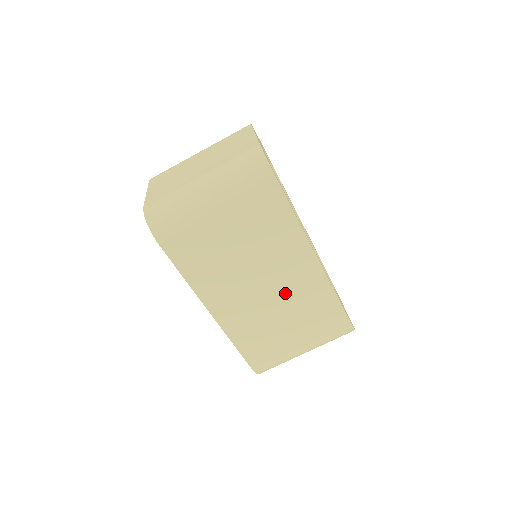
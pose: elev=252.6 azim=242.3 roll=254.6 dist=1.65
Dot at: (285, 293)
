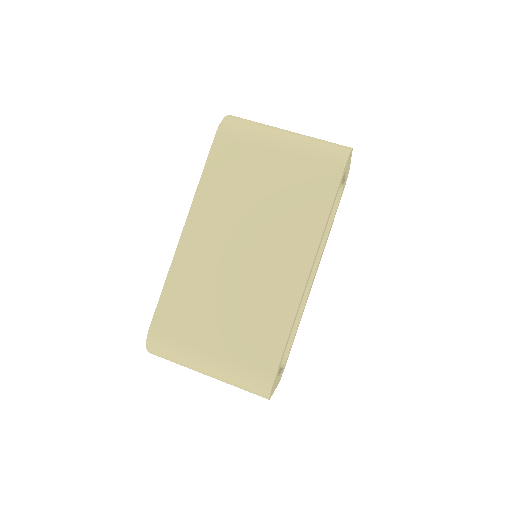
Dot at: (255, 275)
